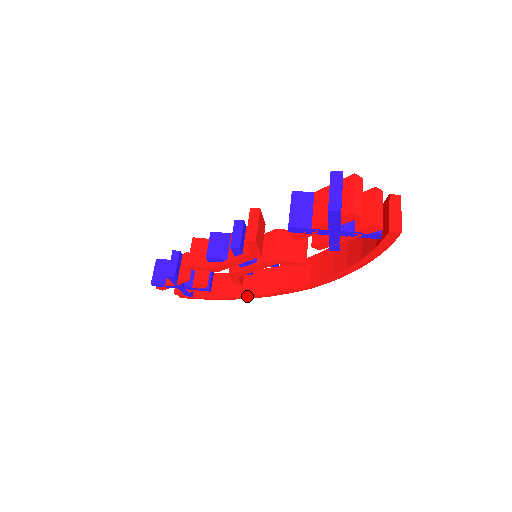
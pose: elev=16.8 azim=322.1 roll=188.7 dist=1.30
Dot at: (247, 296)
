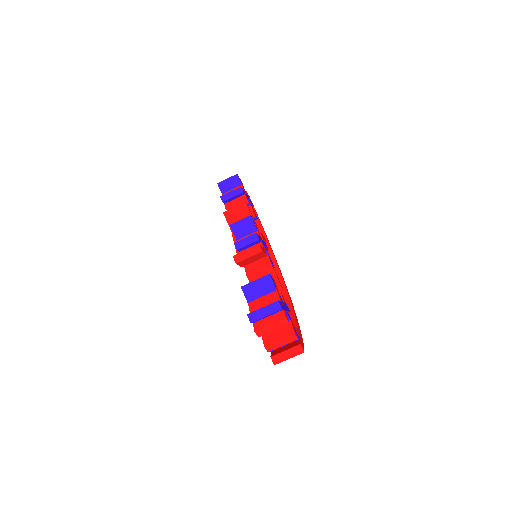
Dot at: occluded
